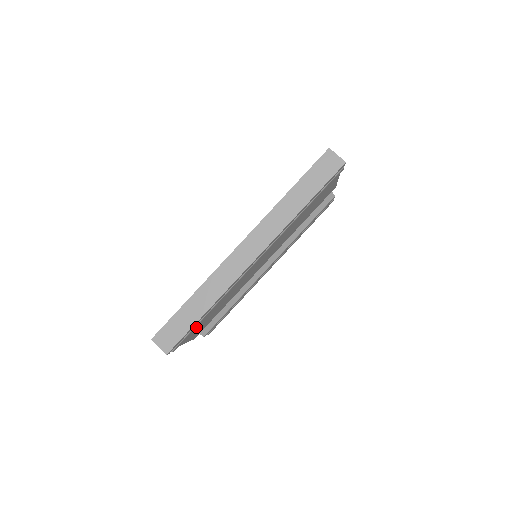
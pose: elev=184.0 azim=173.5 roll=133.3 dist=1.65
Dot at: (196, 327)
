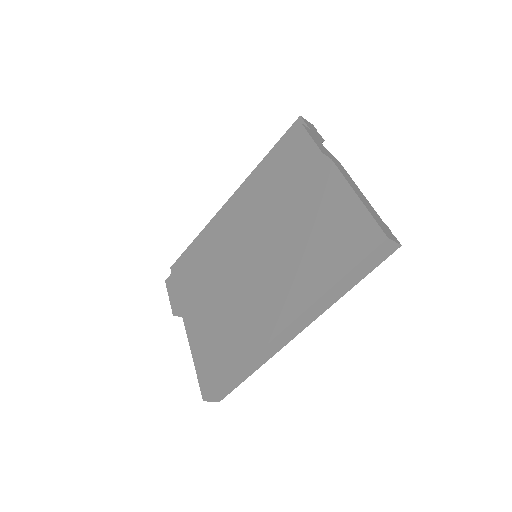
Dot at: occluded
